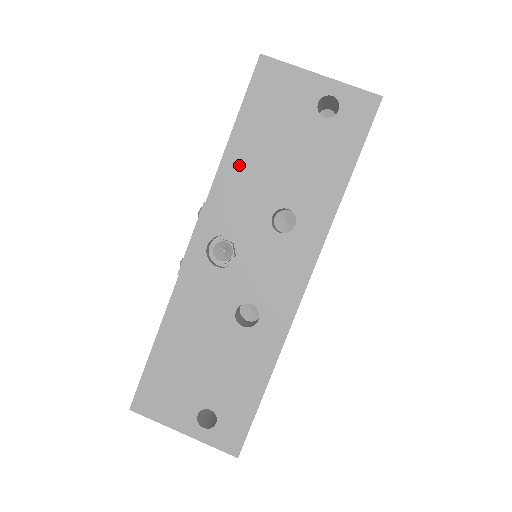
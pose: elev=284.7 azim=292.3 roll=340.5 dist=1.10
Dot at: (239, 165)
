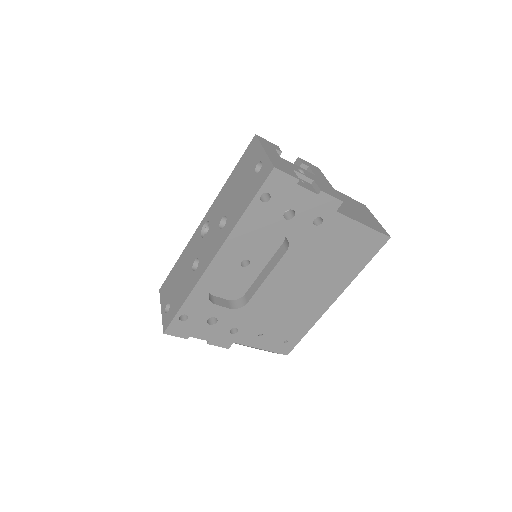
Dot at: (227, 189)
